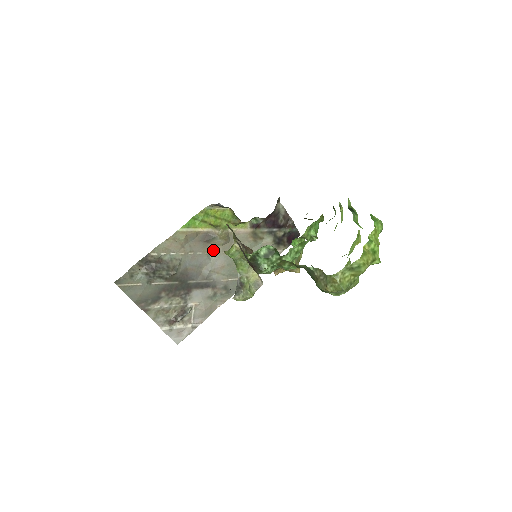
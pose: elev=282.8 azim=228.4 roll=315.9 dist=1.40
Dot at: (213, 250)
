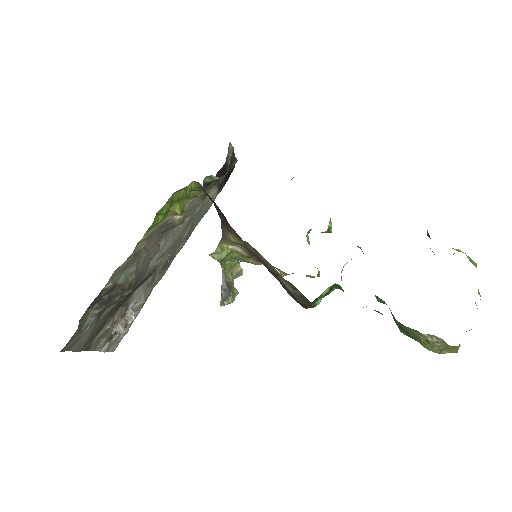
Dot at: (165, 236)
